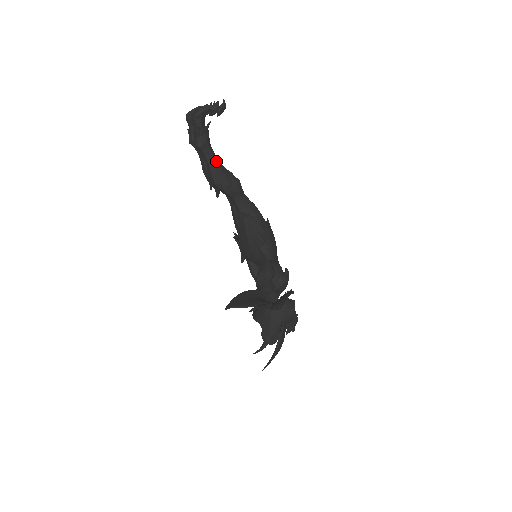
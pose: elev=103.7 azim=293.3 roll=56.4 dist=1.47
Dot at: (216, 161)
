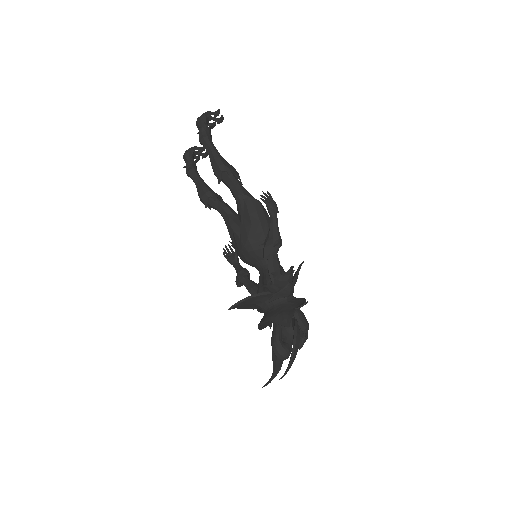
Dot at: occluded
